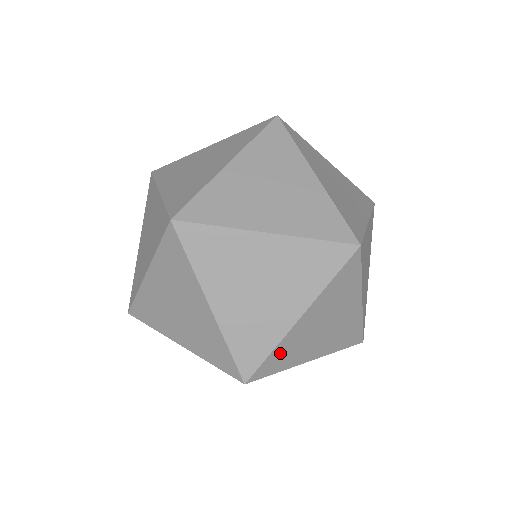
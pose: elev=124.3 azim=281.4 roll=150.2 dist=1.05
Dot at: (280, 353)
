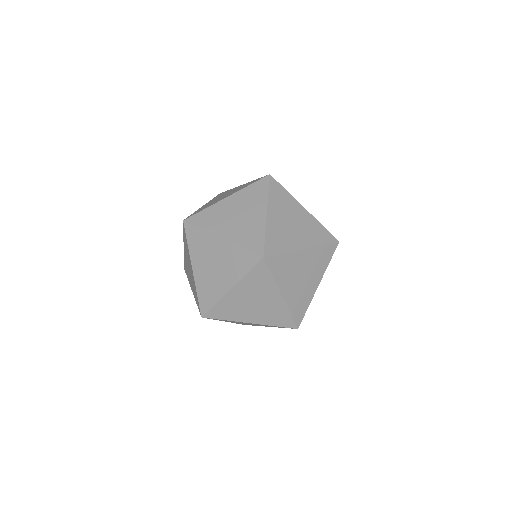
Dot at: (272, 238)
